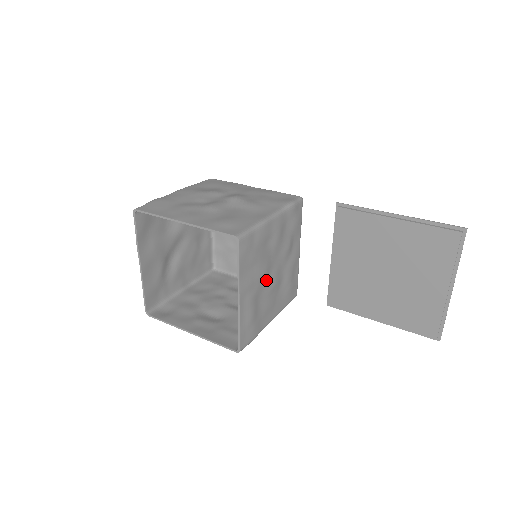
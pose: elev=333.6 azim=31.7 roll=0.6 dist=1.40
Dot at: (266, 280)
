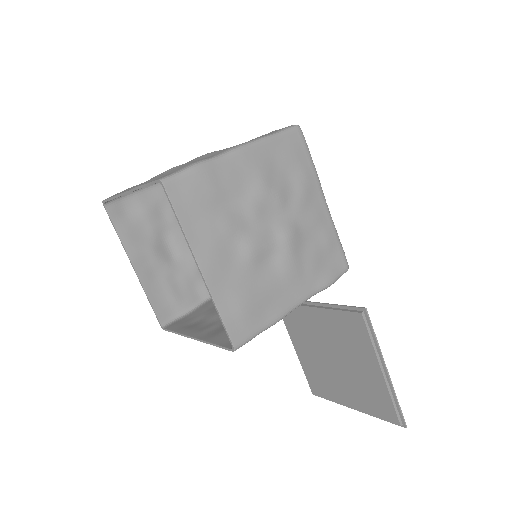
Dot at: occluded
